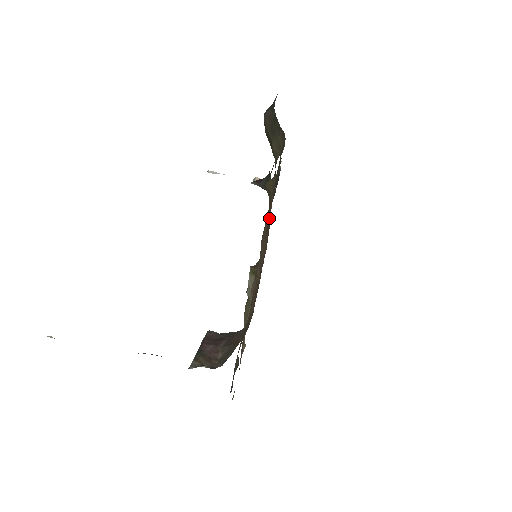
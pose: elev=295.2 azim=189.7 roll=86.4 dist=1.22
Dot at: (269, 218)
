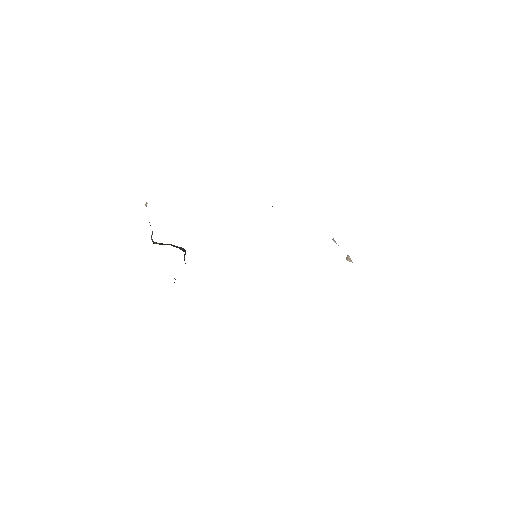
Dot at: occluded
